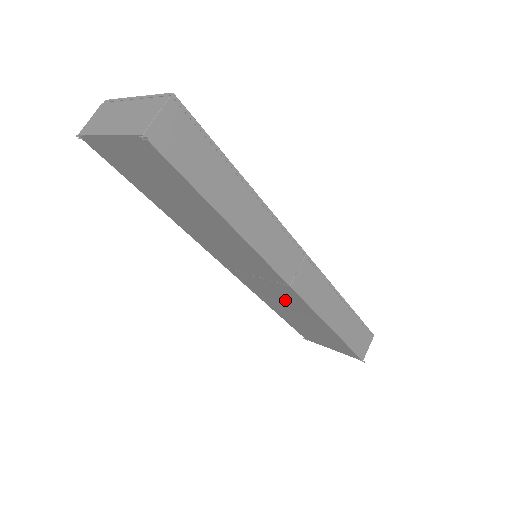
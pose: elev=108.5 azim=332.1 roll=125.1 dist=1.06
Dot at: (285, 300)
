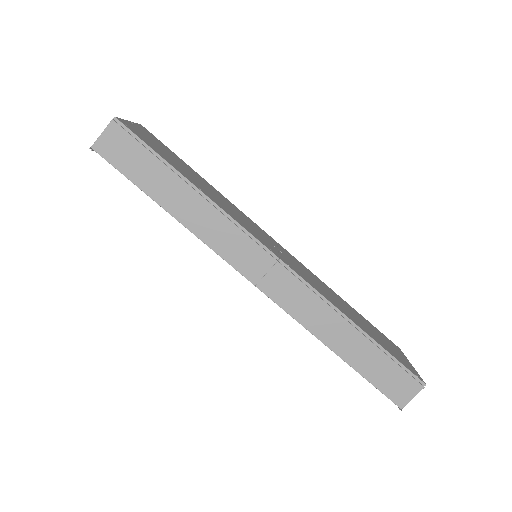
Dot at: occluded
